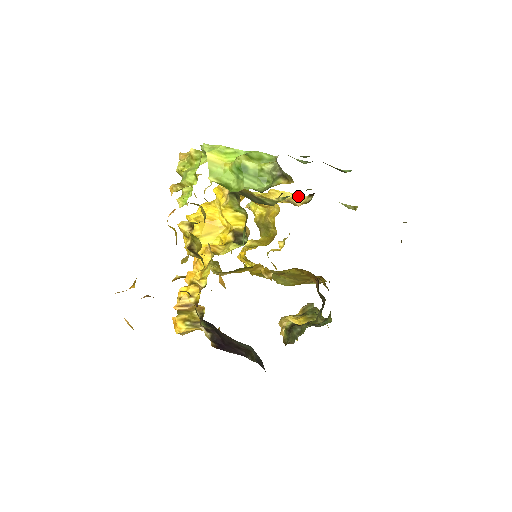
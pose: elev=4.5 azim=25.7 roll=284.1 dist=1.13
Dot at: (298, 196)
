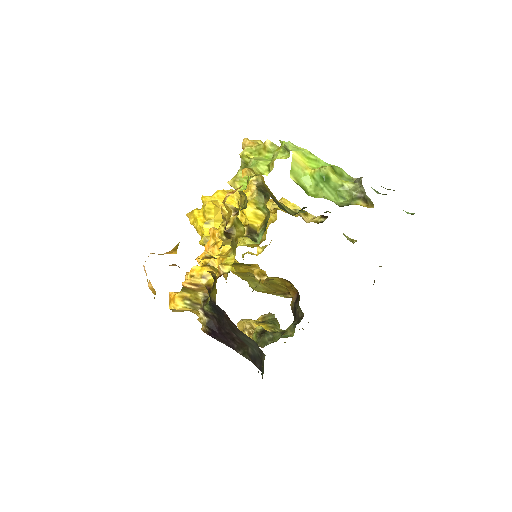
Dot at: (306, 213)
